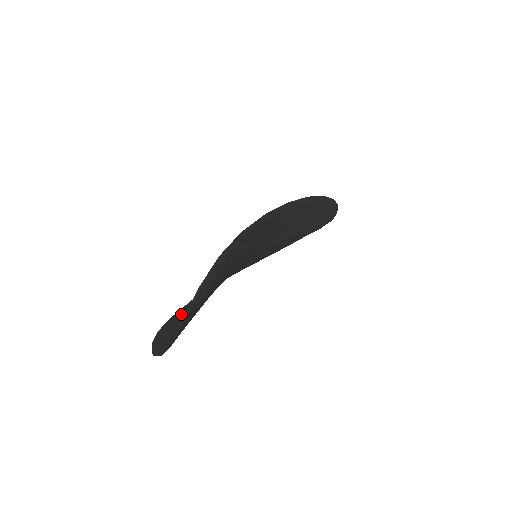
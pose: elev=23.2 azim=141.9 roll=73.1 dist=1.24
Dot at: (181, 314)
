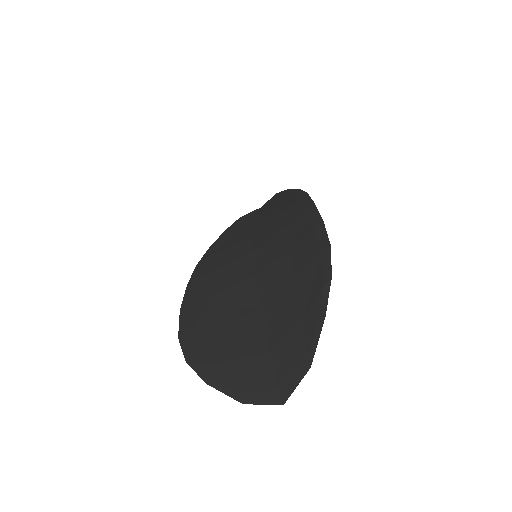
Dot at: (215, 337)
